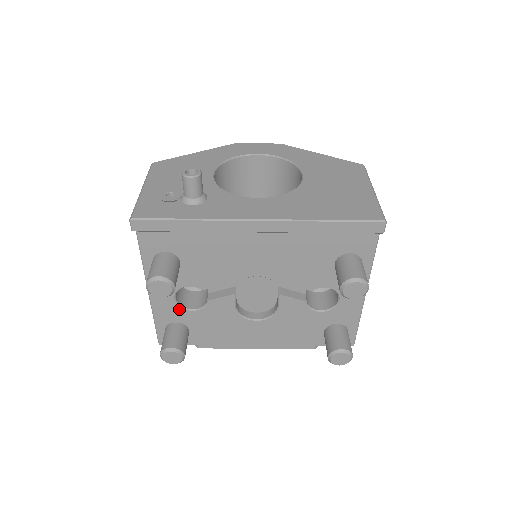
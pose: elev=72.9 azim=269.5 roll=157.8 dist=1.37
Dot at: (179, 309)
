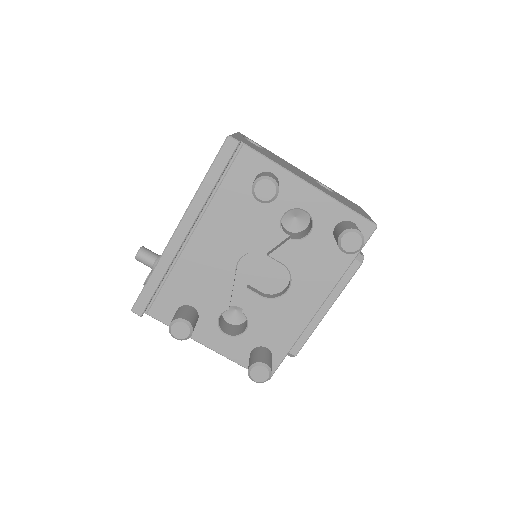
Dot at: (238, 339)
